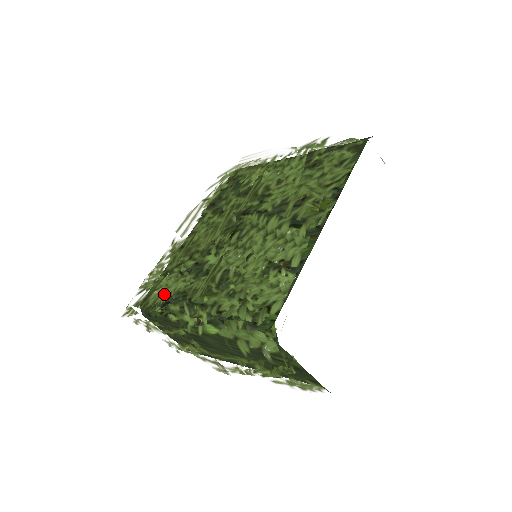
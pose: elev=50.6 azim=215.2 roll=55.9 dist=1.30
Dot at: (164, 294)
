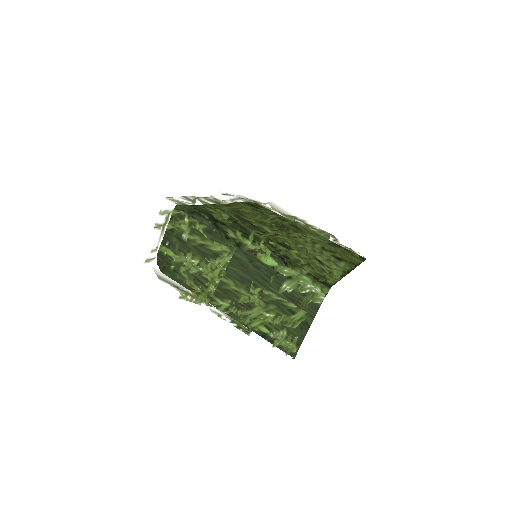
Dot at: (220, 217)
